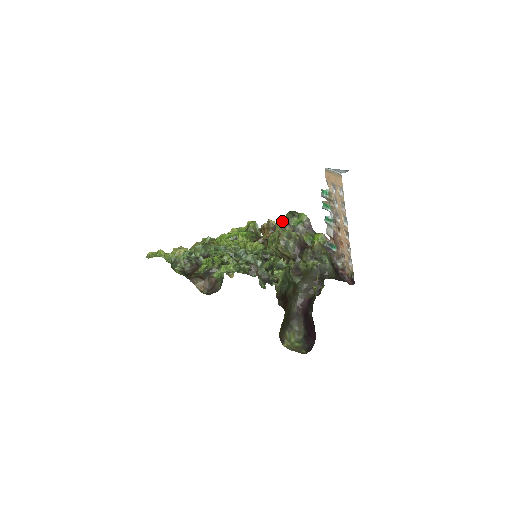
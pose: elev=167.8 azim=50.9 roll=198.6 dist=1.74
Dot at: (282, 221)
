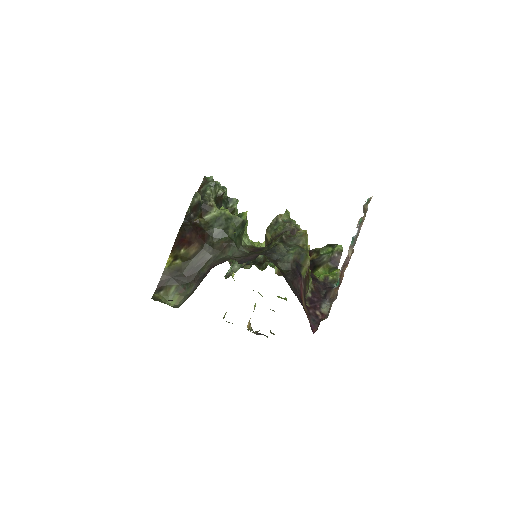
Dot at: occluded
